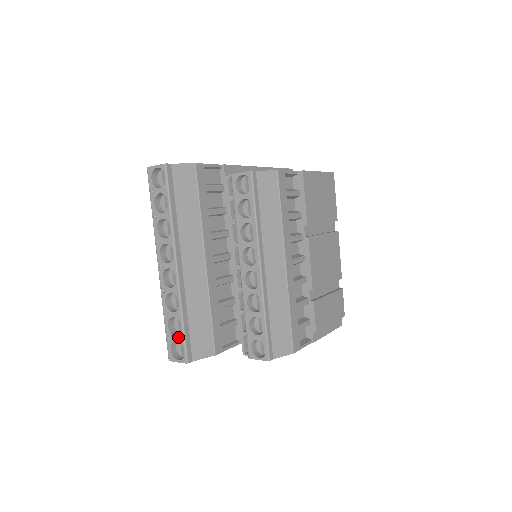
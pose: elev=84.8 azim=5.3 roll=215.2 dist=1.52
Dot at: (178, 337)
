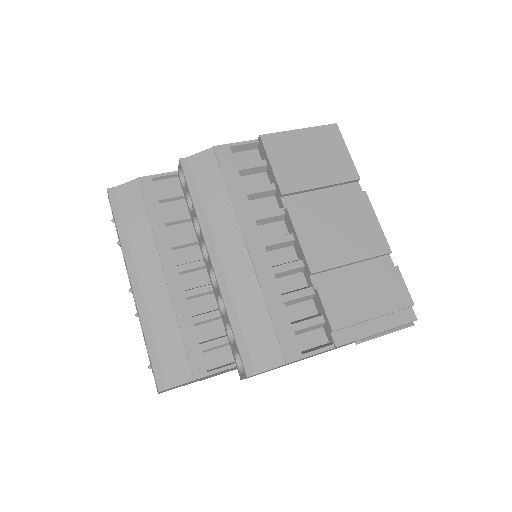
Dot at: occluded
